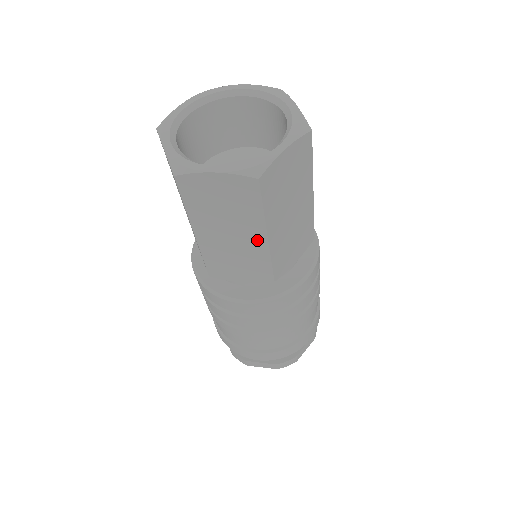
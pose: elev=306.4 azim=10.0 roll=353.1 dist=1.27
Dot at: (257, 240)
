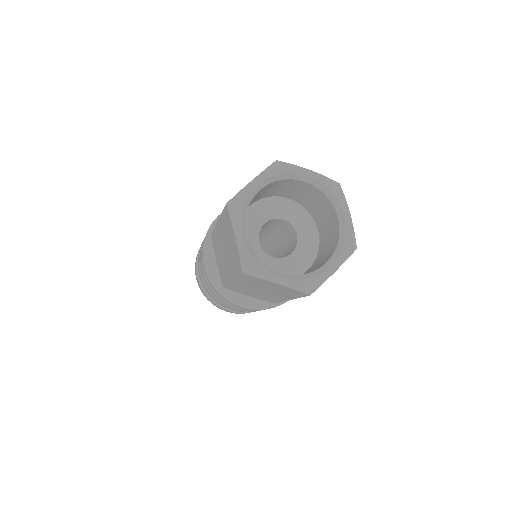
Dot at: (280, 297)
